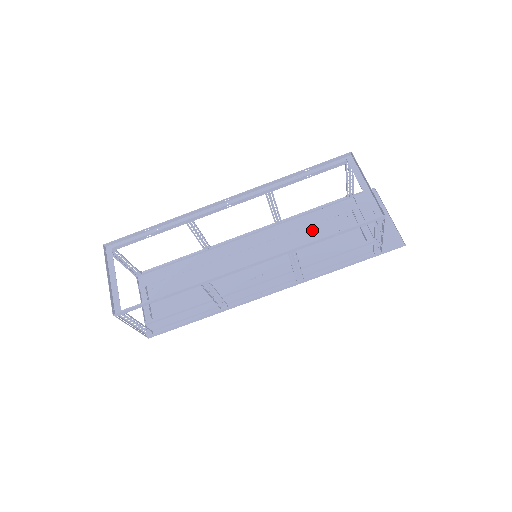
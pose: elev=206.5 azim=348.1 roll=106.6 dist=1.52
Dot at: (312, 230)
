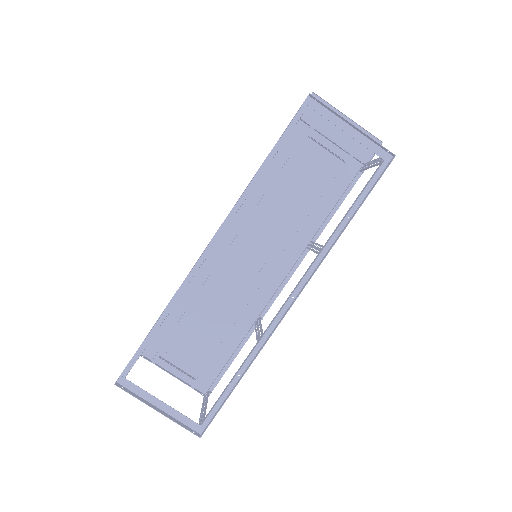
Dot at: (282, 184)
